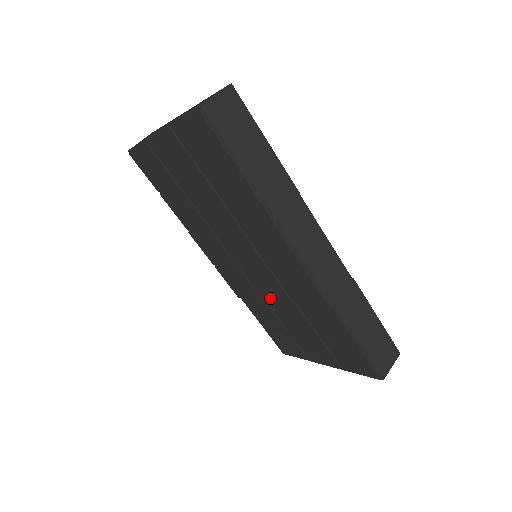
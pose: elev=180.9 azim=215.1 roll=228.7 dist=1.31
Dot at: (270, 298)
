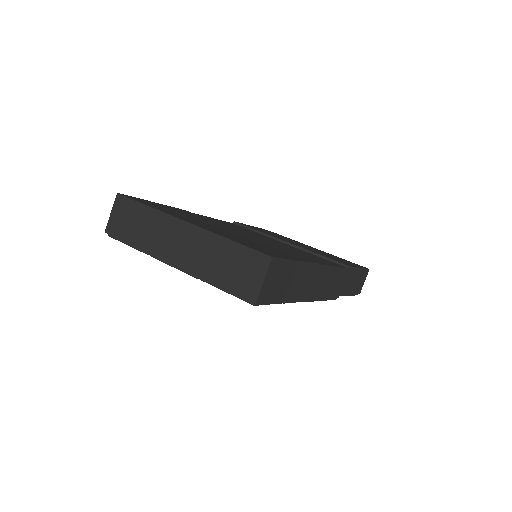
Dot at: occluded
